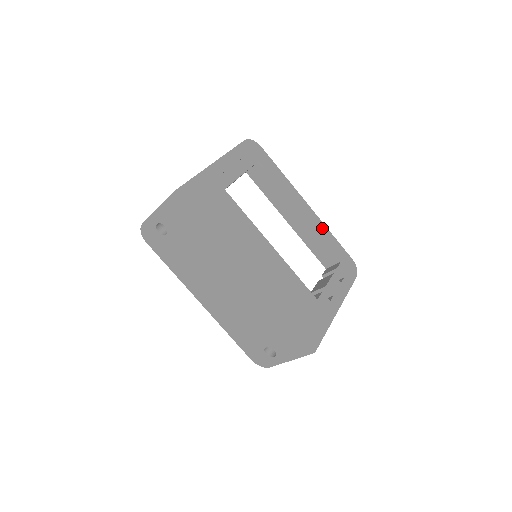
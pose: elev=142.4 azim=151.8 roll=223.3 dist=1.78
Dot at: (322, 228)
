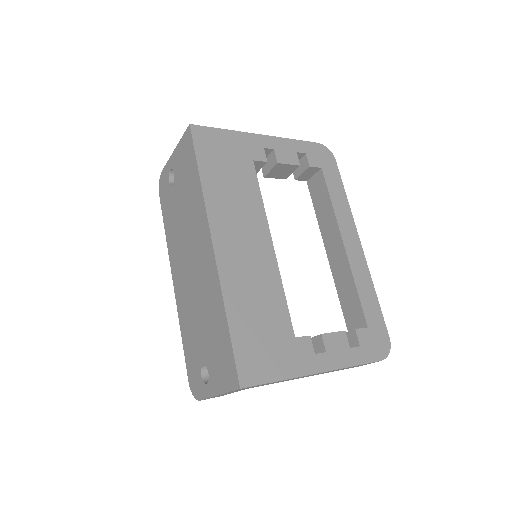
Dot at: (364, 277)
